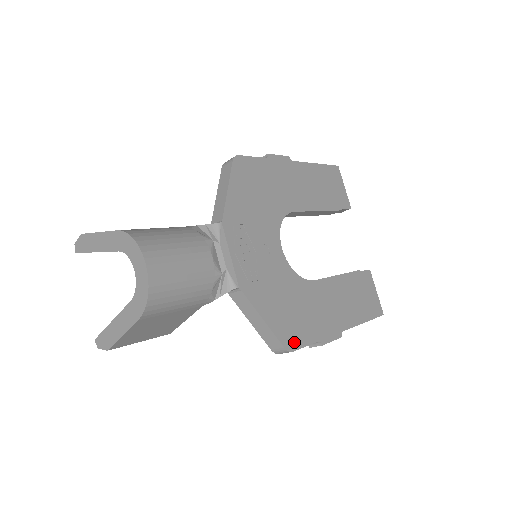
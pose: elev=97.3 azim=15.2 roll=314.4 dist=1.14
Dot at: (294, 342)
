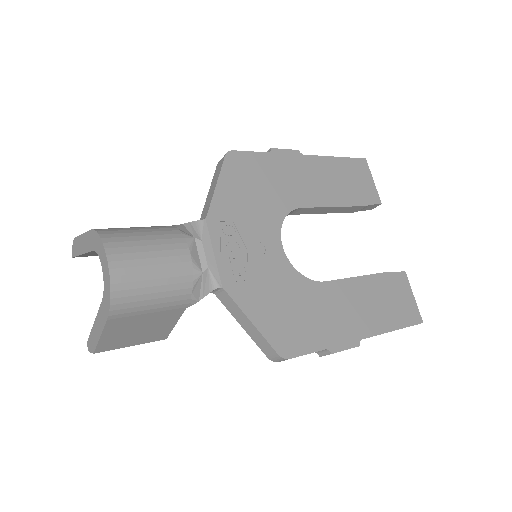
Dot at: (292, 348)
